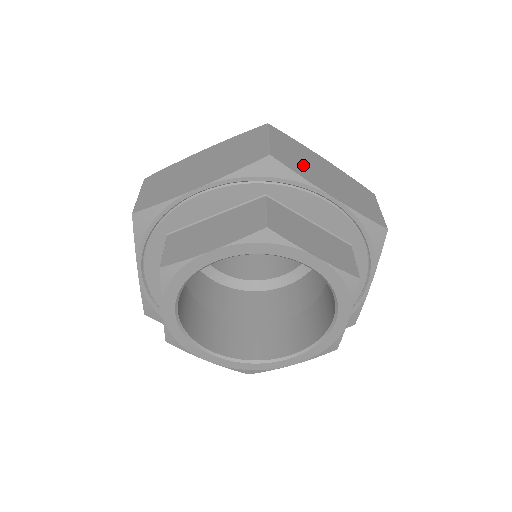
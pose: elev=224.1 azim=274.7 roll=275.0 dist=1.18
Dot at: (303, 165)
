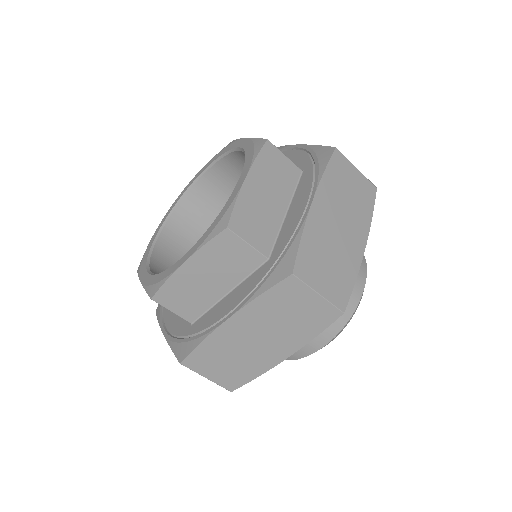
Dot at: occluded
